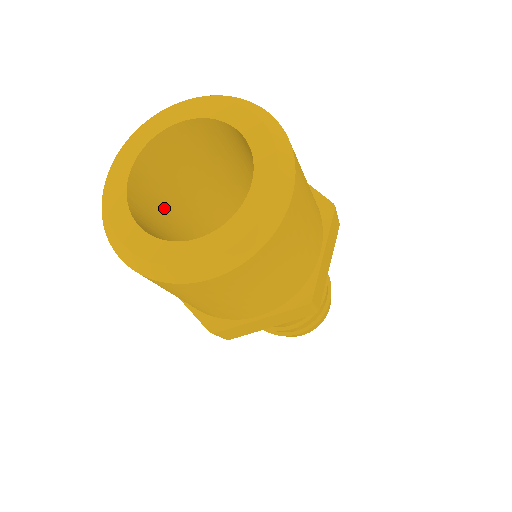
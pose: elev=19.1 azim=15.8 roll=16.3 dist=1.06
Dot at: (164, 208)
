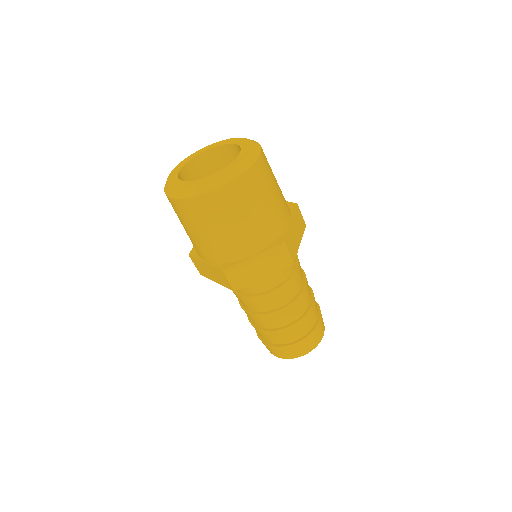
Dot at: occluded
